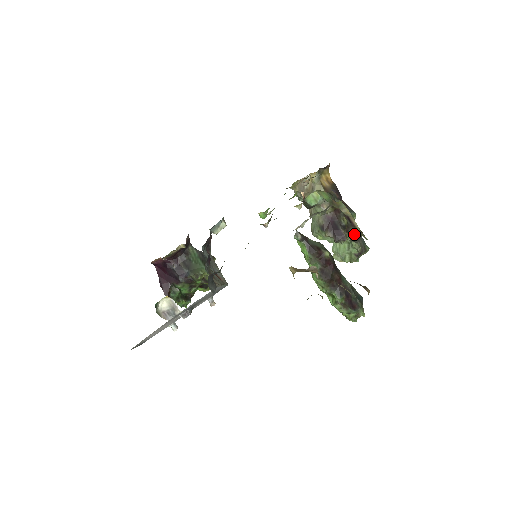
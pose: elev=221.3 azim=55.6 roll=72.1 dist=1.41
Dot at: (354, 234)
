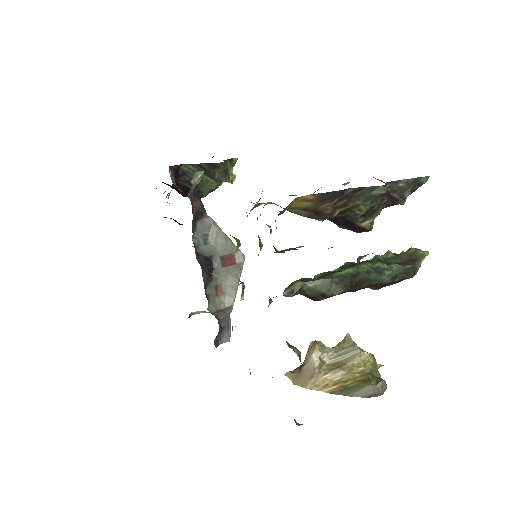
Dot at: (389, 200)
